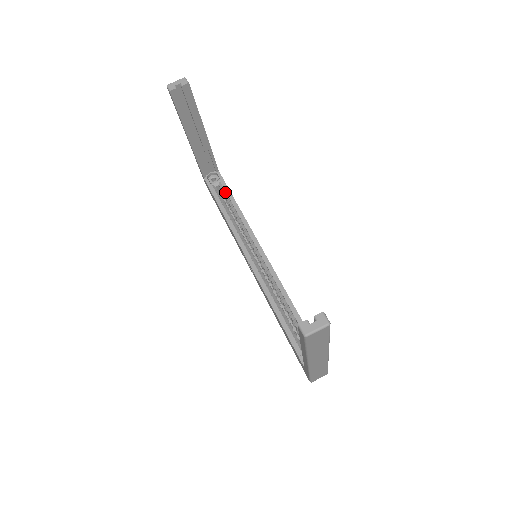
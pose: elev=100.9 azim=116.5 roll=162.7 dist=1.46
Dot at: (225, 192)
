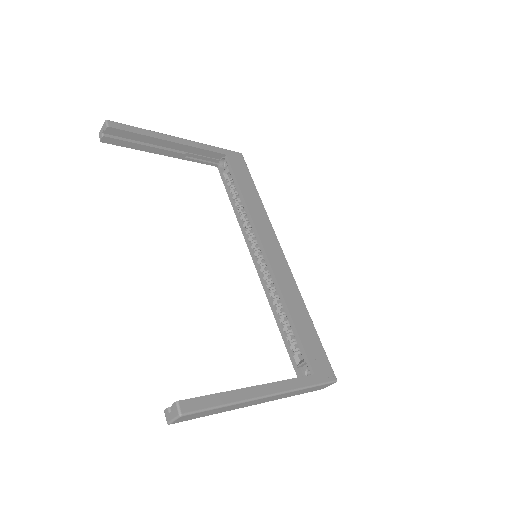
Dot at: occluded
